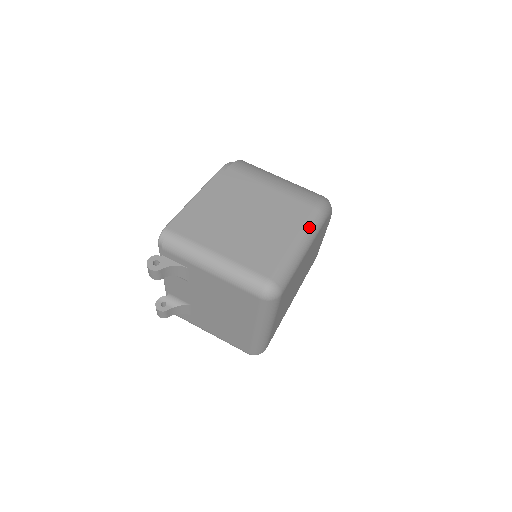
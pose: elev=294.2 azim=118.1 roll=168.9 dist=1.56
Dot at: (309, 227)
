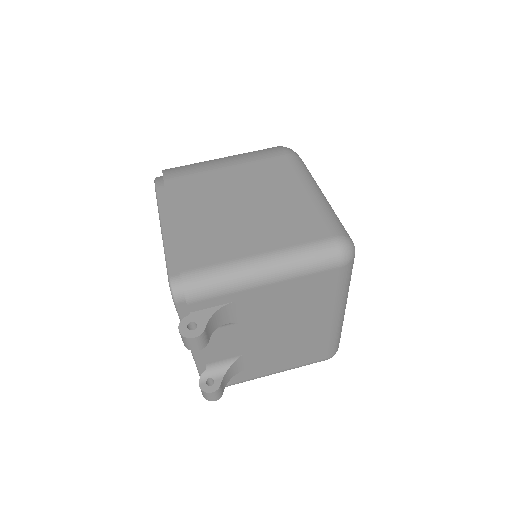
Dot at: (304, 172)
